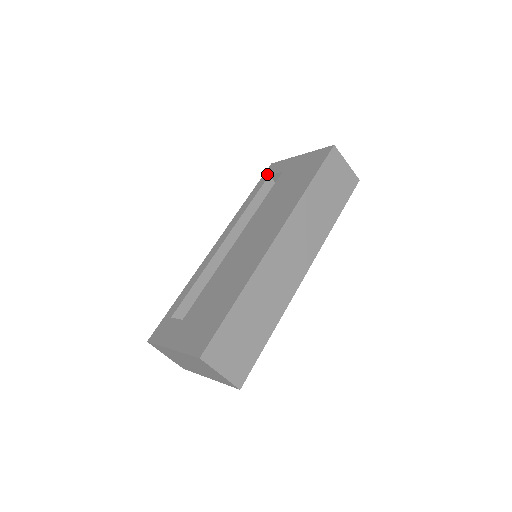
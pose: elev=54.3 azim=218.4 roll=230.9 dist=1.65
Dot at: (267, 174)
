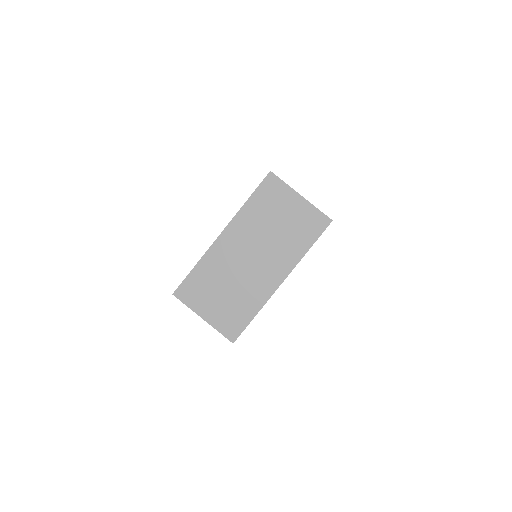
Dot at: occluded
